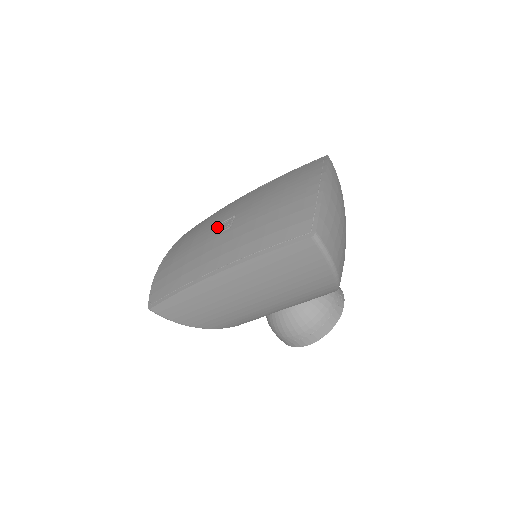
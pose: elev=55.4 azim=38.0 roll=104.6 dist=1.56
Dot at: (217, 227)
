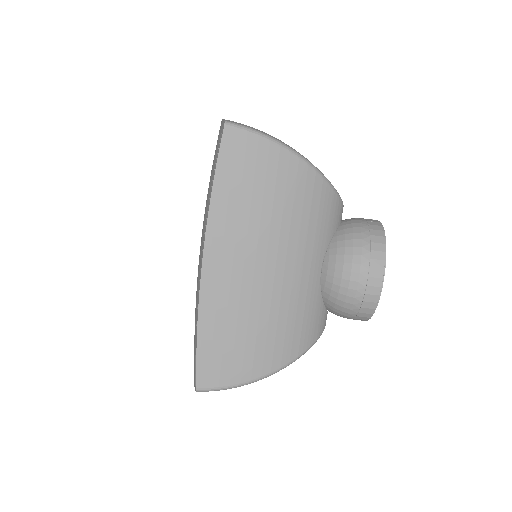
Dot at: occluded
